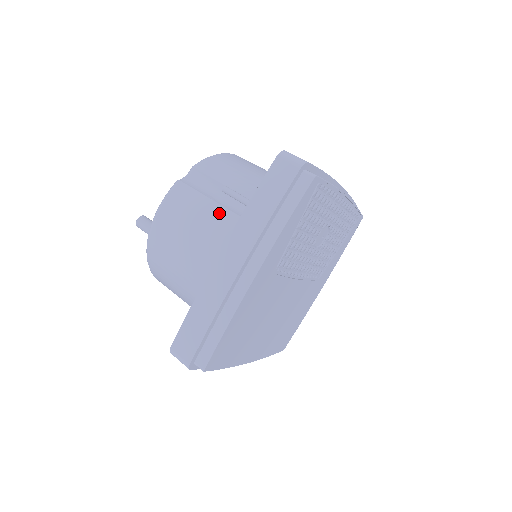
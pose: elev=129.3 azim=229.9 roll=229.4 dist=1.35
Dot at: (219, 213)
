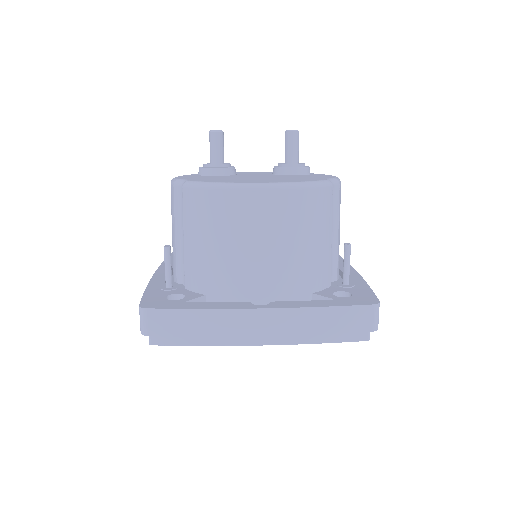
Dot at: (174, 246)
